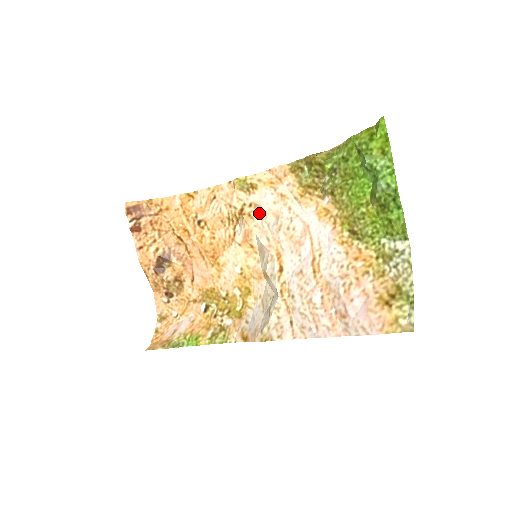
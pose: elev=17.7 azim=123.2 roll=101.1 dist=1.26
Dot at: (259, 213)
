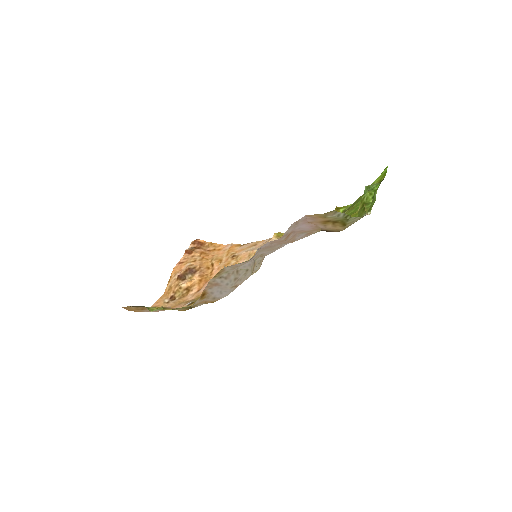
Dot at: occluded
